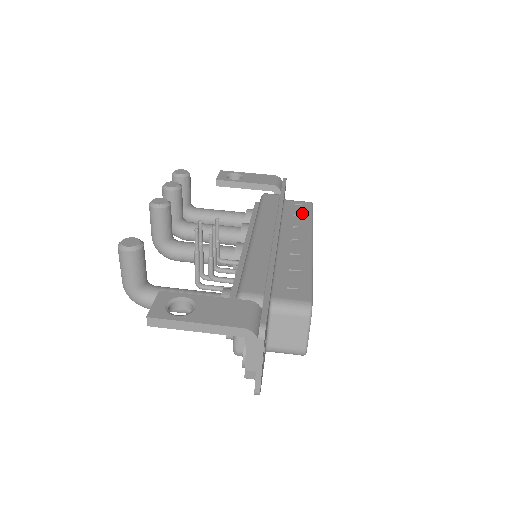
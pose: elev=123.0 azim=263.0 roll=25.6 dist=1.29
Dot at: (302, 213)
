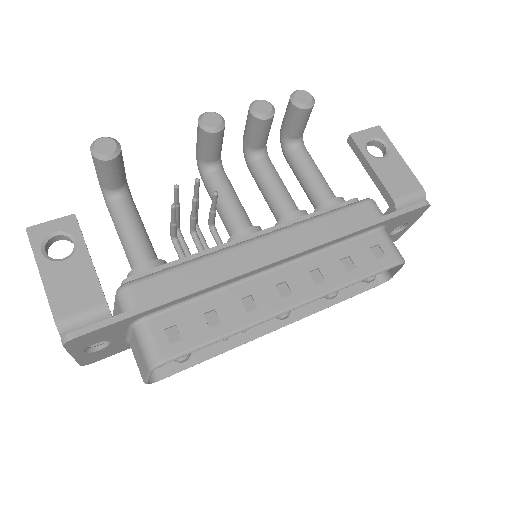
Dot at: (360, 264)
